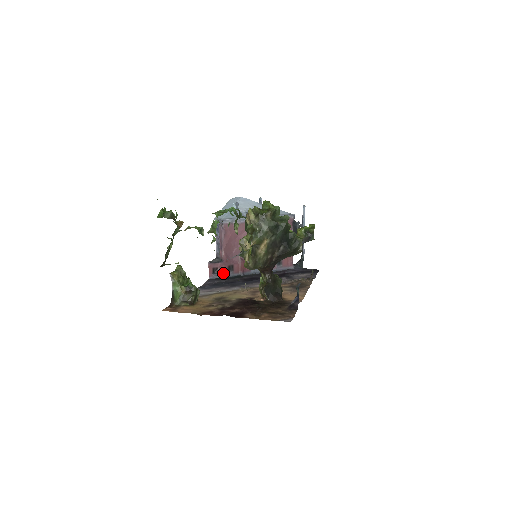
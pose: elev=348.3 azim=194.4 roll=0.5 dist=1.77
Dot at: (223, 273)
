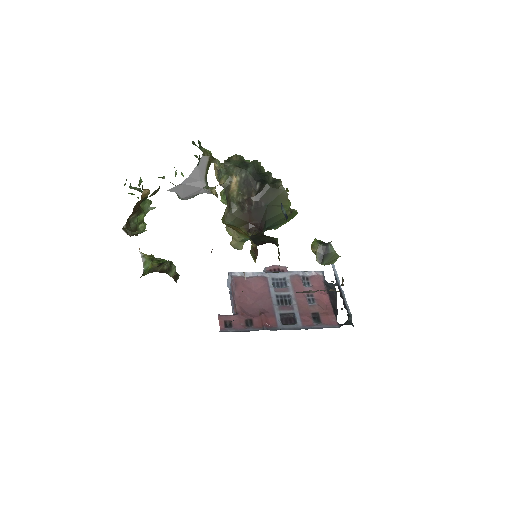
Dot at: (239, 327)
